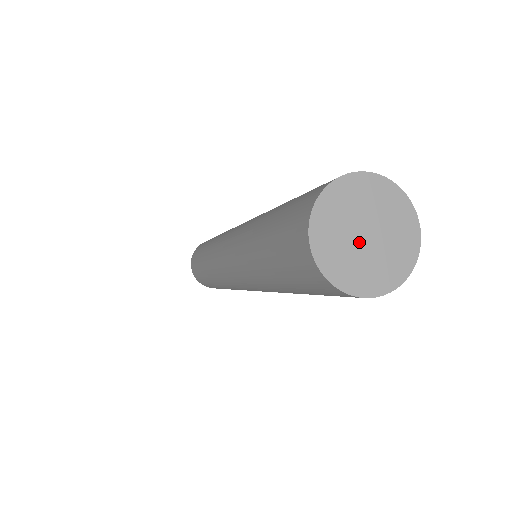
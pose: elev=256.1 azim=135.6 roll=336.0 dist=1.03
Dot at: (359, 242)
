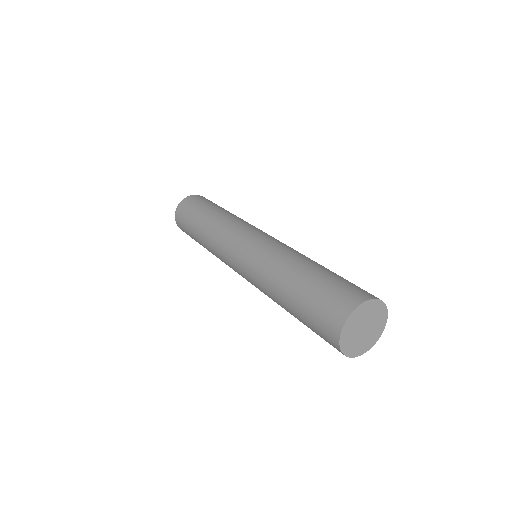
Dot at: (360, 330)
